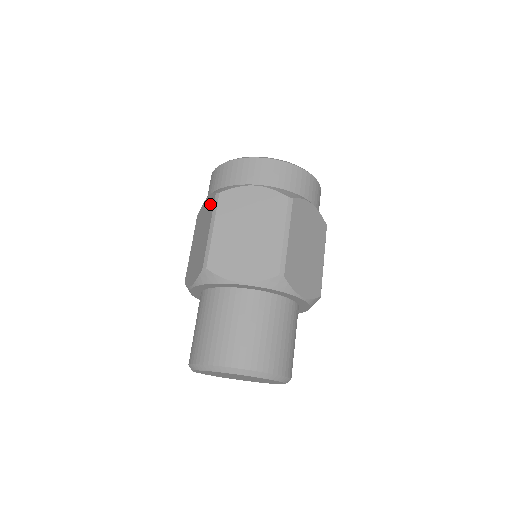
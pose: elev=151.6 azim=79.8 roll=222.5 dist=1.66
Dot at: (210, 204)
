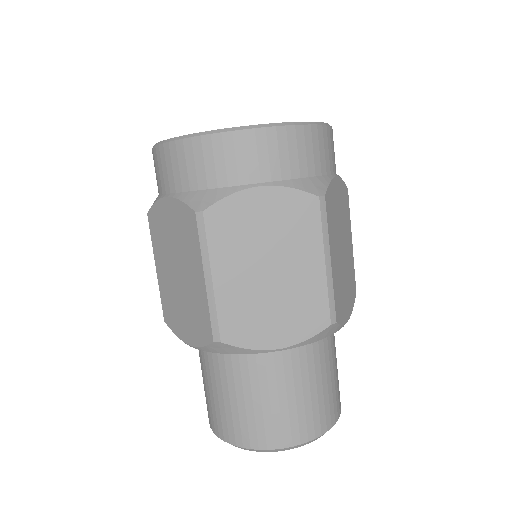
Dot at: occluded
